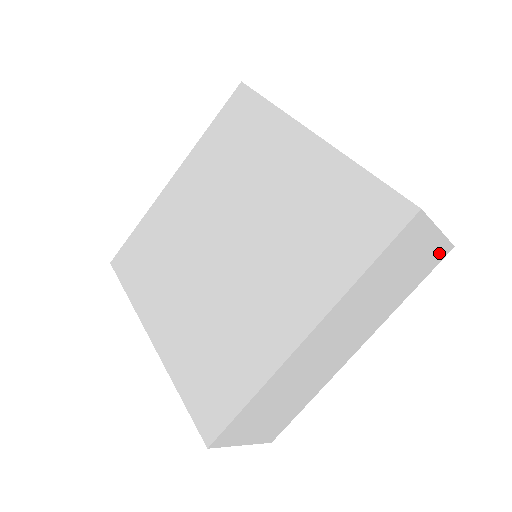
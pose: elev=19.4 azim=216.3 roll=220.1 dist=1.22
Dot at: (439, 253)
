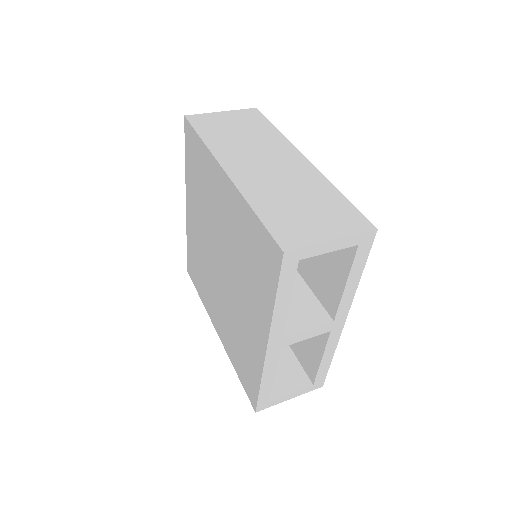
Dot at: occluded
